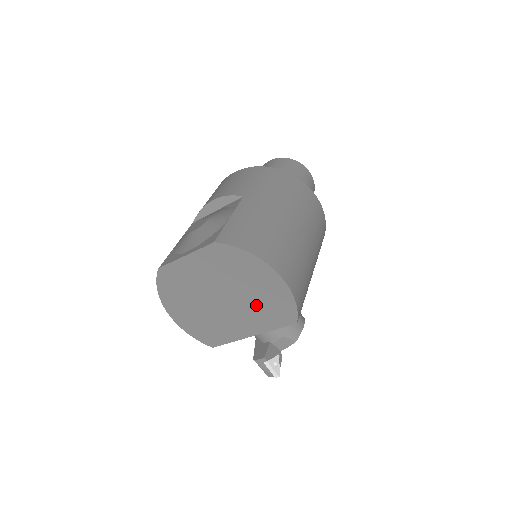
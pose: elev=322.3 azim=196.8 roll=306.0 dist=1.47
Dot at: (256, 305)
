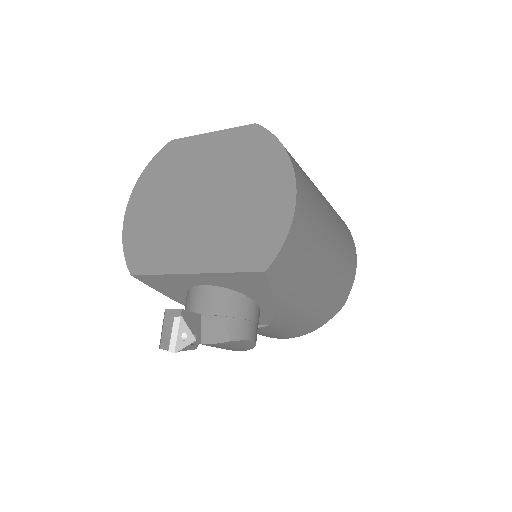
Dot at: (236, 224)
